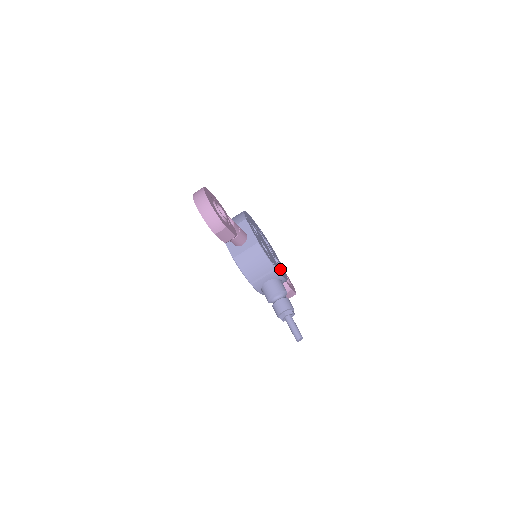
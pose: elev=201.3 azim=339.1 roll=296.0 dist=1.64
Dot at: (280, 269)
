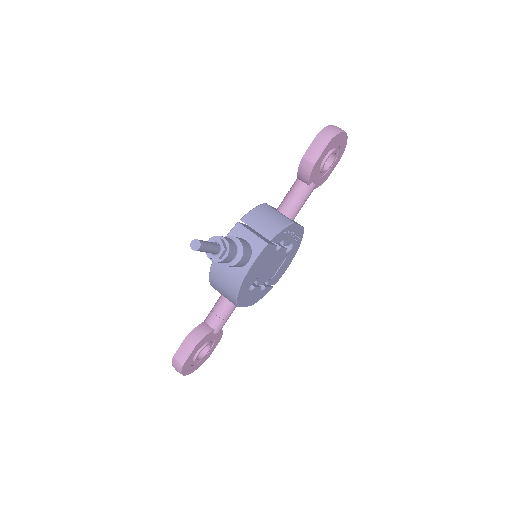
Dot at: (254, 273)
